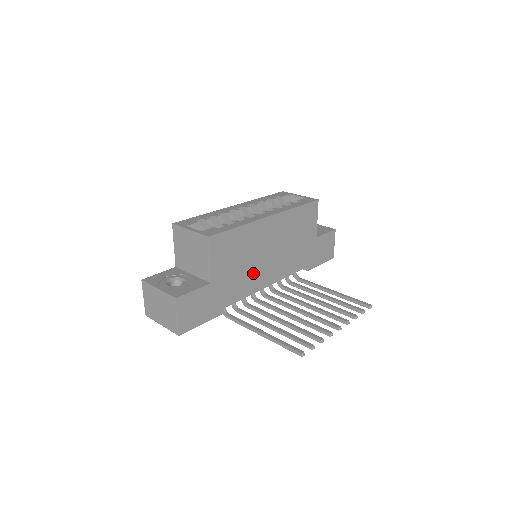
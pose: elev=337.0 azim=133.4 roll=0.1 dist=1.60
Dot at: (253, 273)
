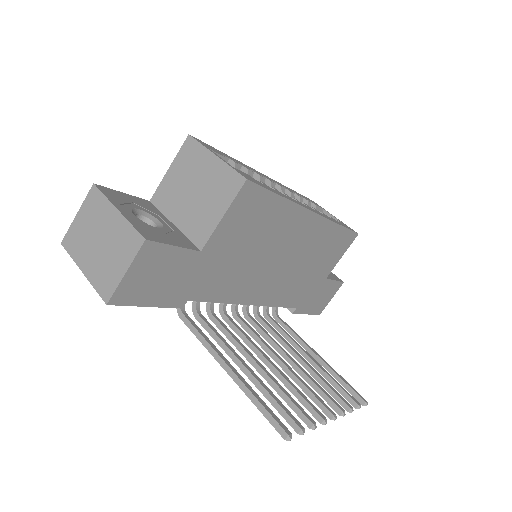
Dot at: (250, 275)
